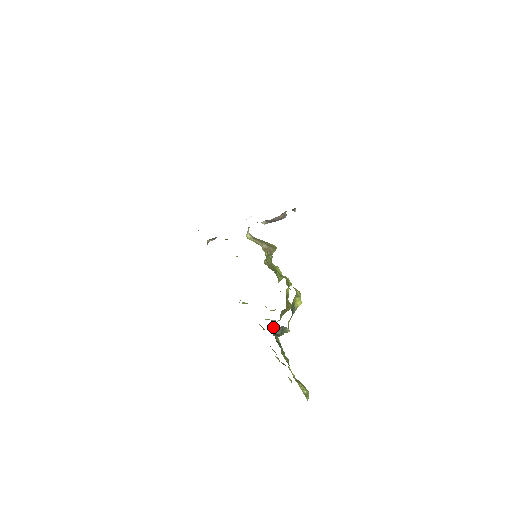
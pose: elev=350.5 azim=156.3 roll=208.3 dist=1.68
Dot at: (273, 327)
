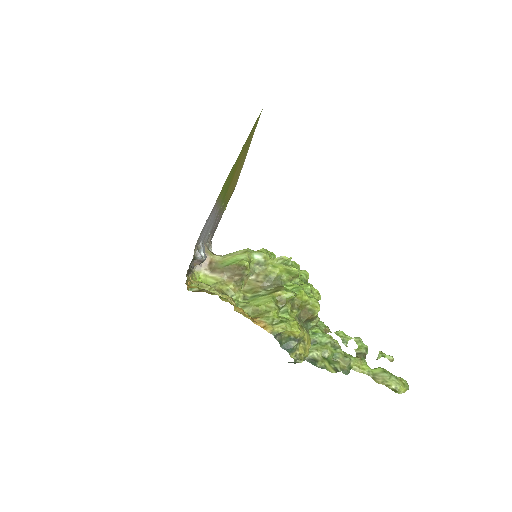
Dot at: occluded
